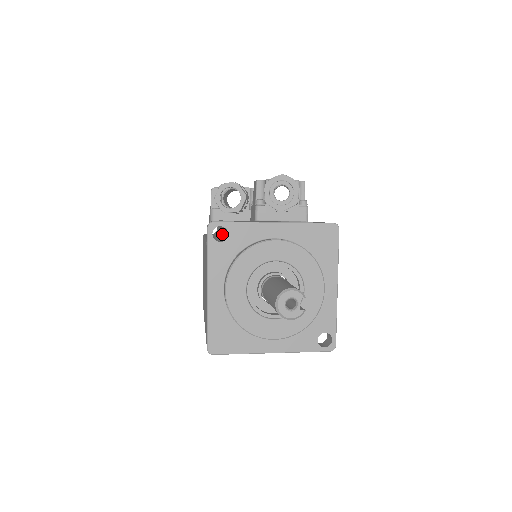
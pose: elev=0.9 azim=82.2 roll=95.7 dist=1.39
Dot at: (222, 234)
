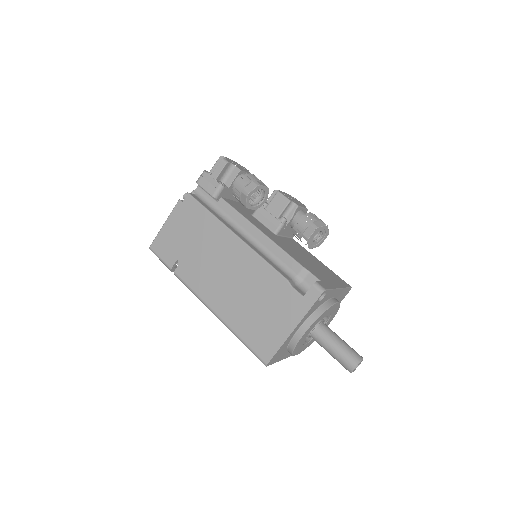
Dot at: (268, 251)
